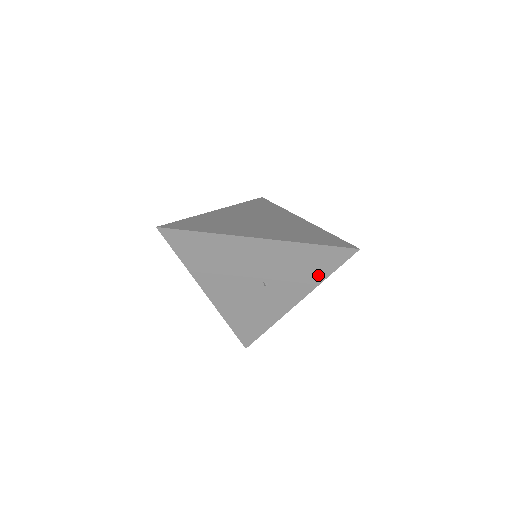
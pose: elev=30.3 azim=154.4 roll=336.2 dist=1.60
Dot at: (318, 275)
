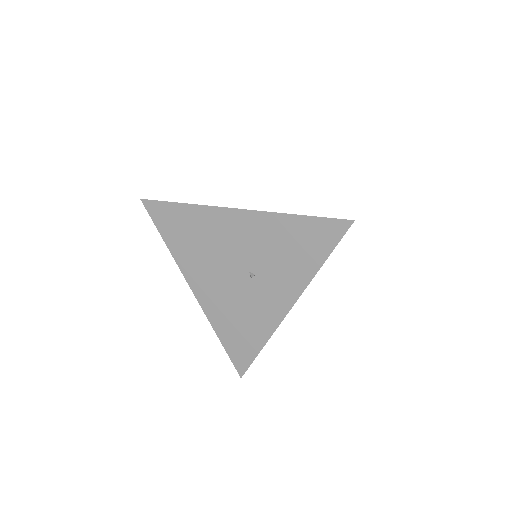
Dot at: (310, 262)
